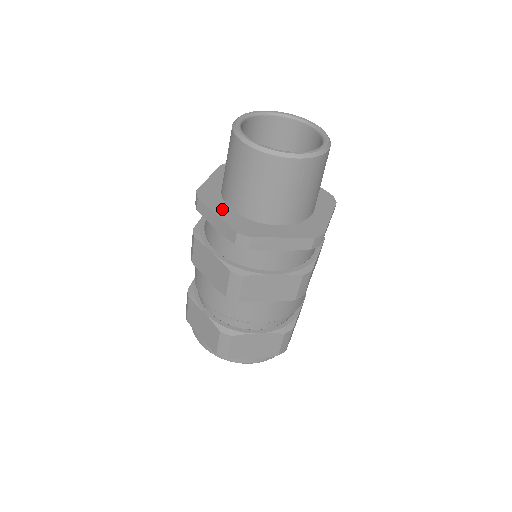
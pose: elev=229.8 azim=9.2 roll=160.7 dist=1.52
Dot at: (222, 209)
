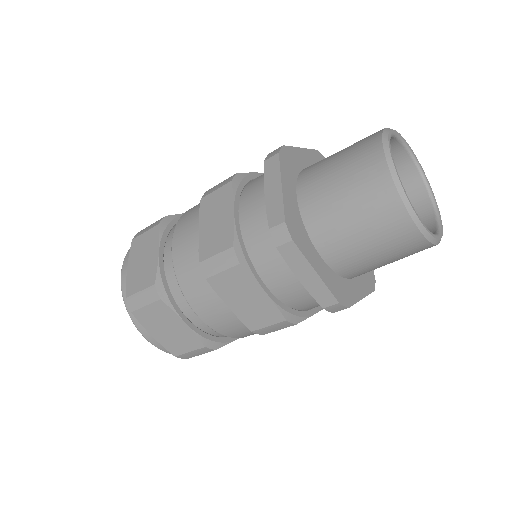
Dot at: (290, 186)
